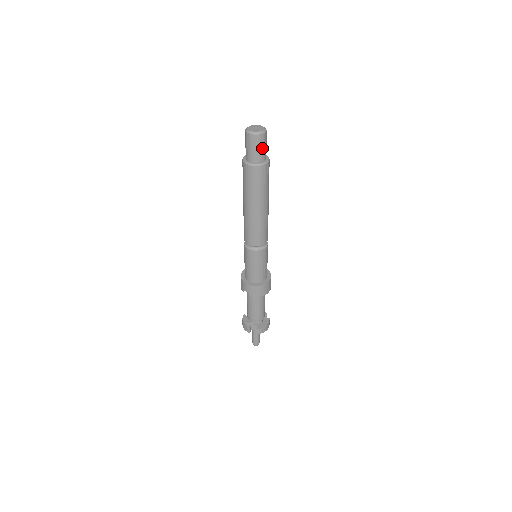
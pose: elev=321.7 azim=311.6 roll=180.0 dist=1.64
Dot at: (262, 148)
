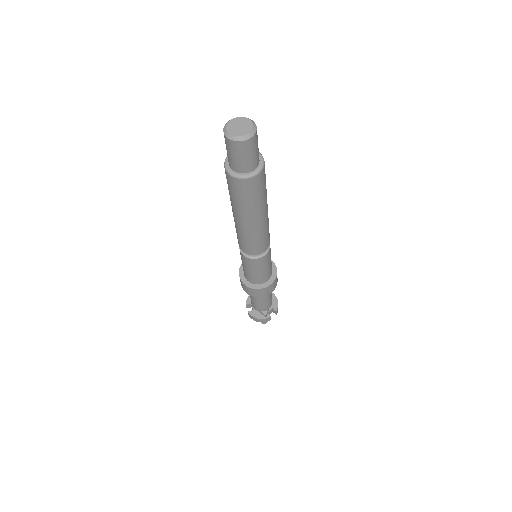
Dot at: (257, 145)
